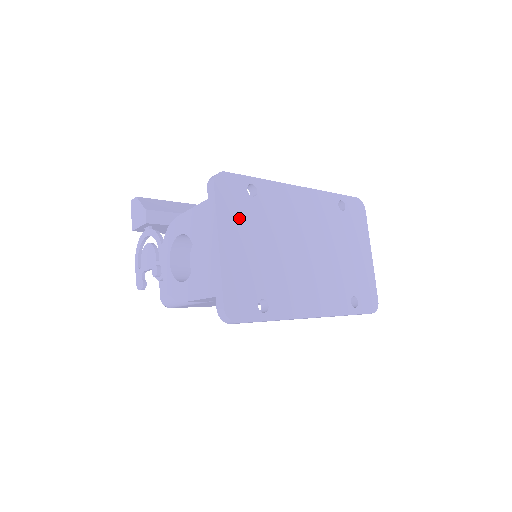
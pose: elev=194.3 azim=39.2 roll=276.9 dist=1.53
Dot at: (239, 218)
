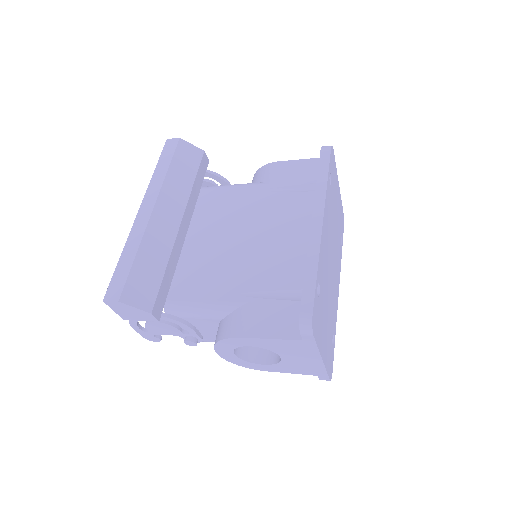
Dot at: (321, 324)
